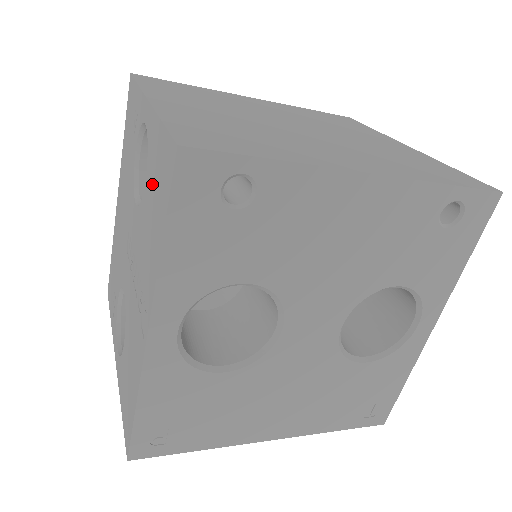
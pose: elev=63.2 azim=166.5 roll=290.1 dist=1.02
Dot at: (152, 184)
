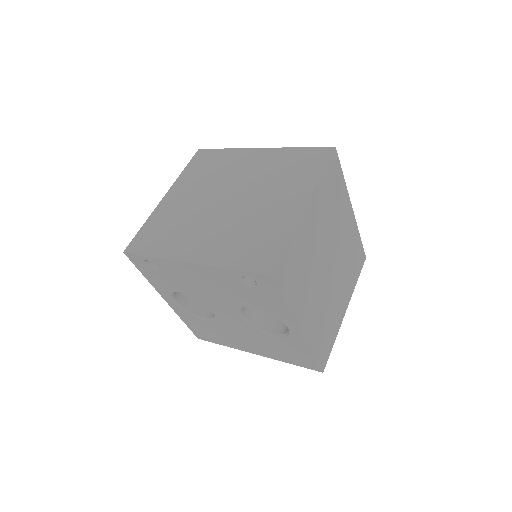
Dot at: occluded
